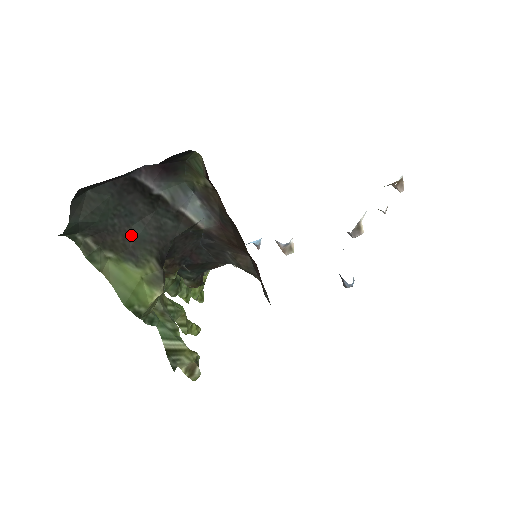
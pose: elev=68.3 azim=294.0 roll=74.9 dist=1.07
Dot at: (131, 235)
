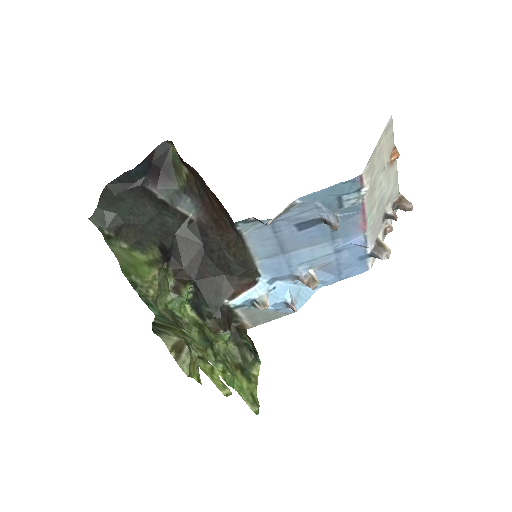
Dot at: (142, 231)
